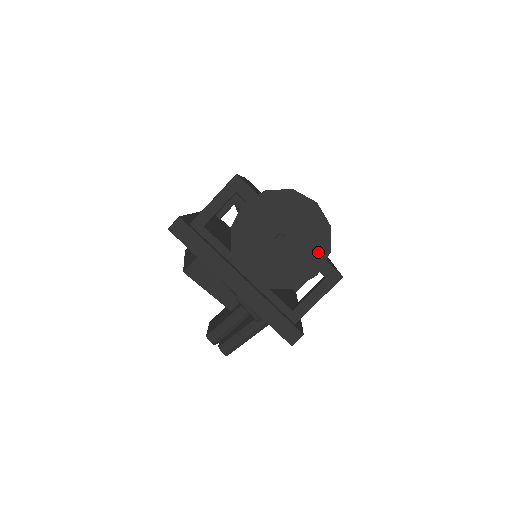
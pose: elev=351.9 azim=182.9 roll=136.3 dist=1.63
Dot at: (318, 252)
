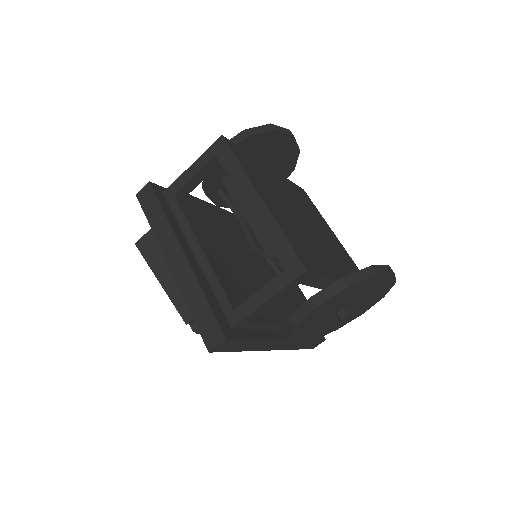
Dot at: (373, 302)
